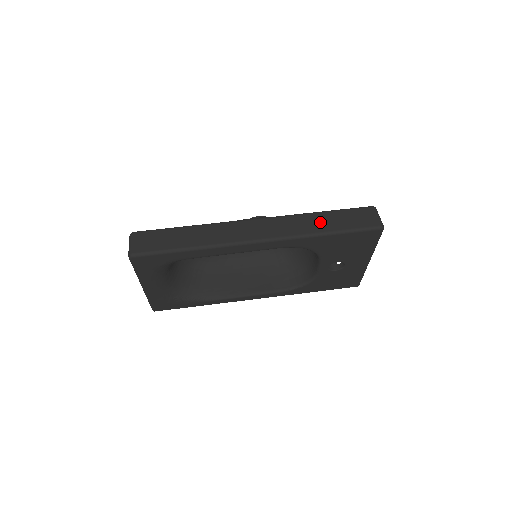
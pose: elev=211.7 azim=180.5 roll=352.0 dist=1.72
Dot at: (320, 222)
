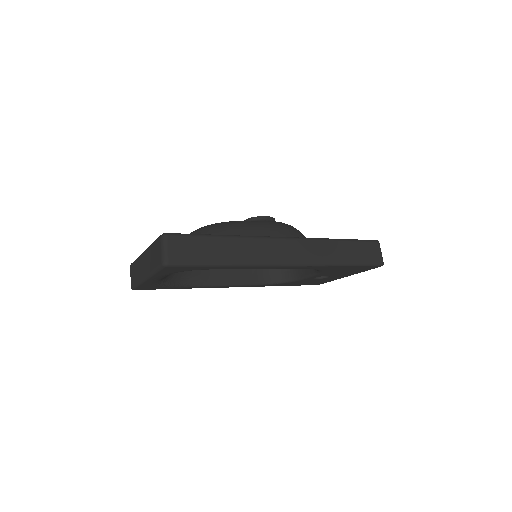
Dot at: (339, 251)
